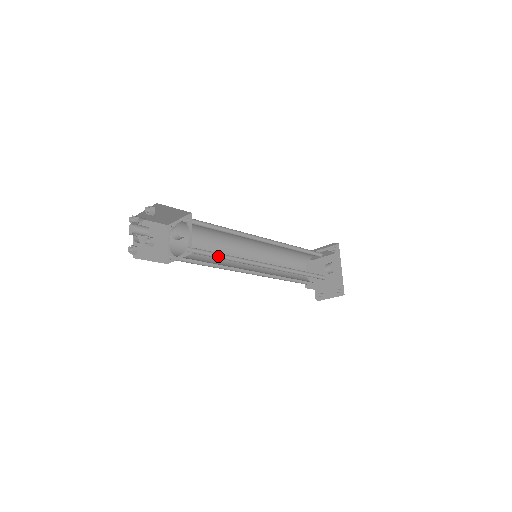
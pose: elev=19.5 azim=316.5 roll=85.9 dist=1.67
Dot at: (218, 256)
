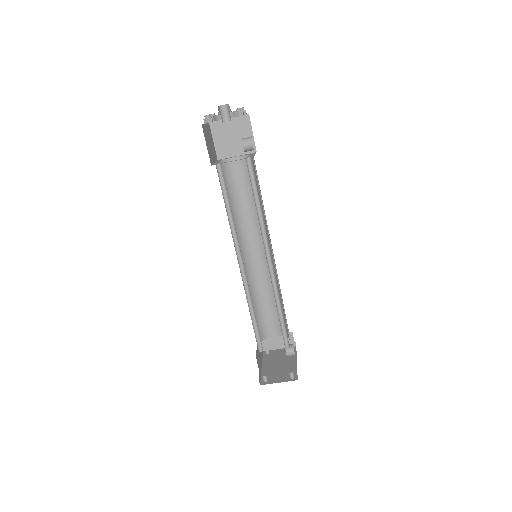
Dot at: (254, 197)
